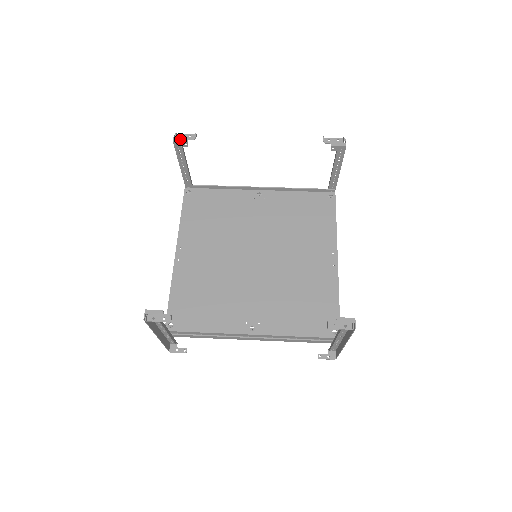
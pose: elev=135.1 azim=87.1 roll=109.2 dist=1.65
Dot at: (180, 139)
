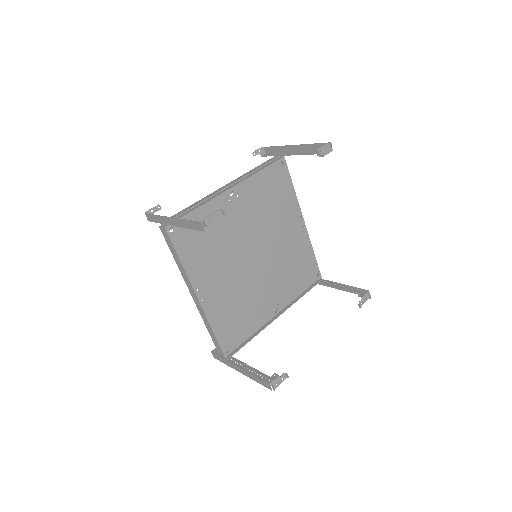
Dot at: (210, 225)
